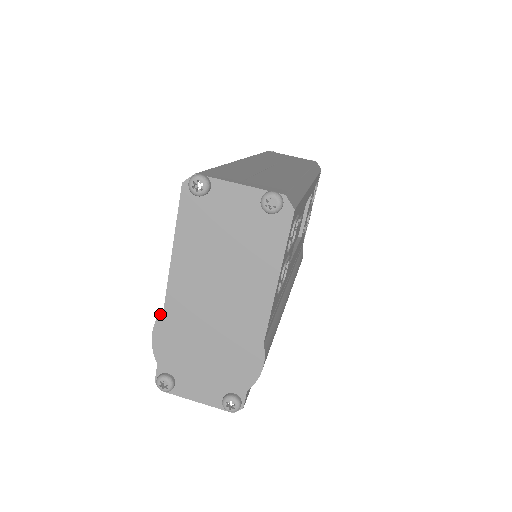
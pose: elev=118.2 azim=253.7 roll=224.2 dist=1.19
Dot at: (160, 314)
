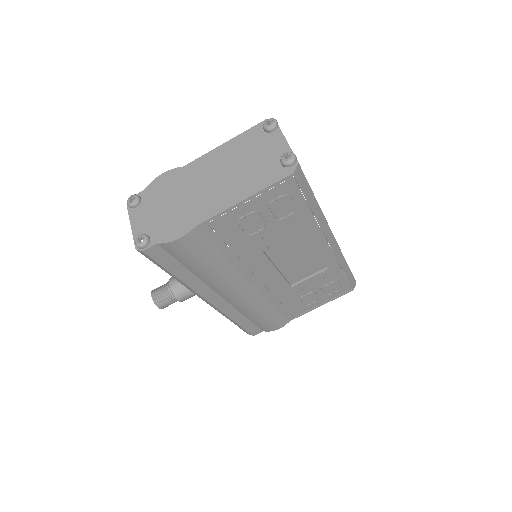
Dot at: (178, 167)
